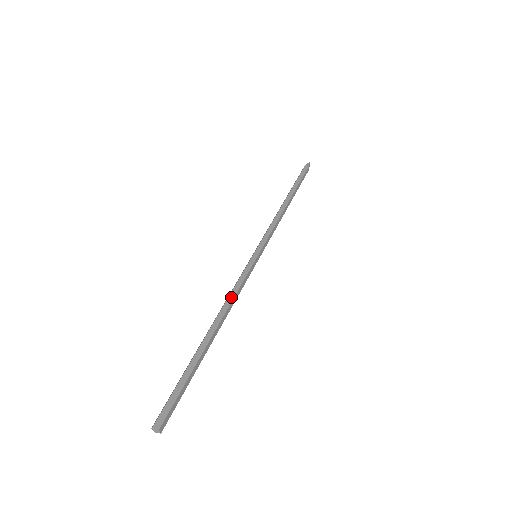
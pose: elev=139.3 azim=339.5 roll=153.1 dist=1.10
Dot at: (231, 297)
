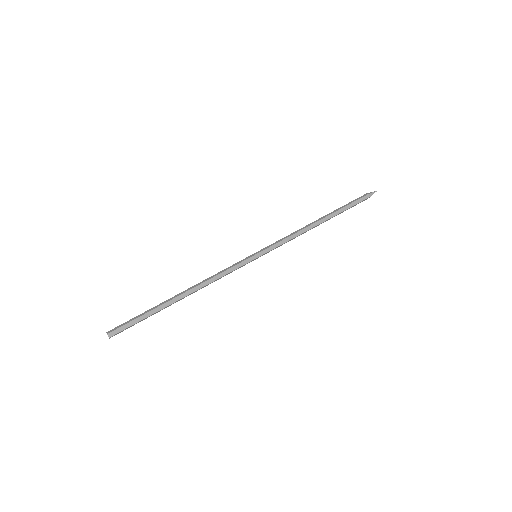
Dot at: (211, 277)
